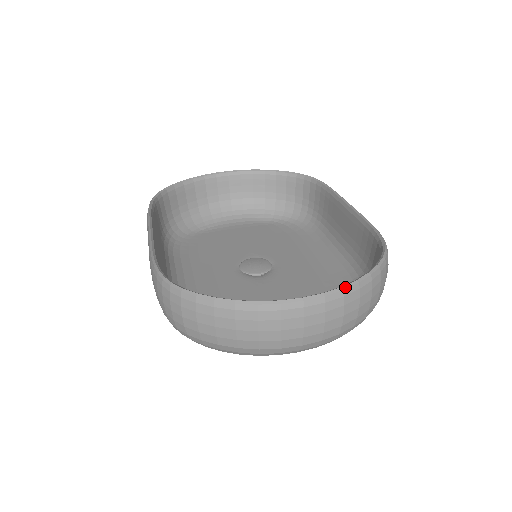
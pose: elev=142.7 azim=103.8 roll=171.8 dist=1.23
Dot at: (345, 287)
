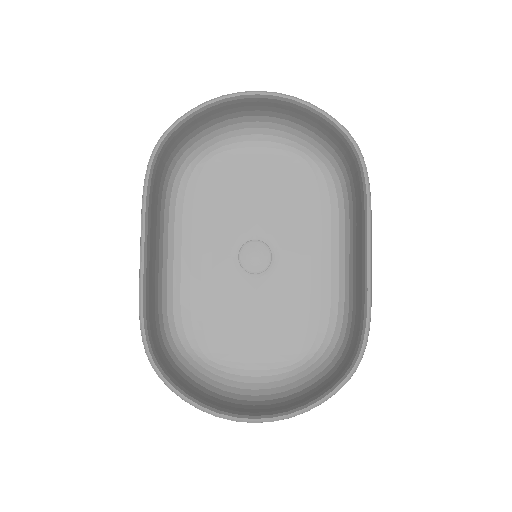
Dot at: (293, 416)
